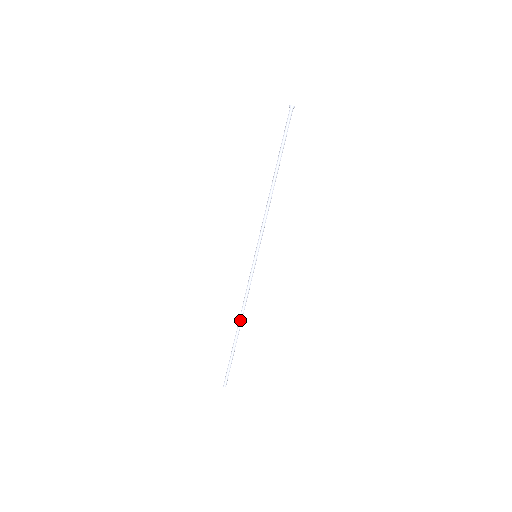
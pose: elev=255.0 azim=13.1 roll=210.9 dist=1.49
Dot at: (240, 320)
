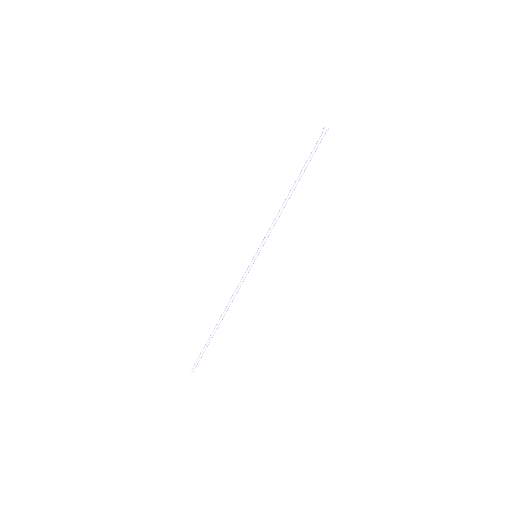
Dot at: (225, 313)
